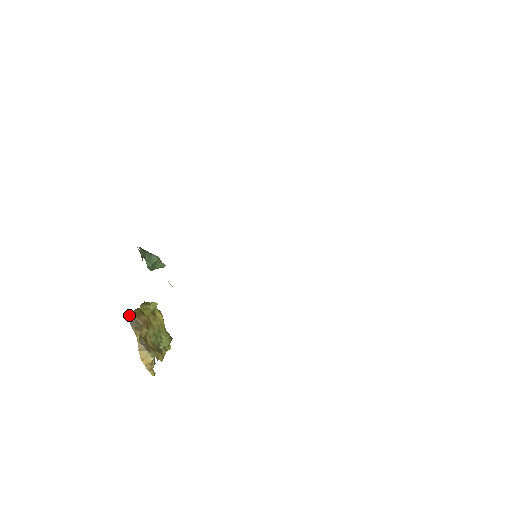
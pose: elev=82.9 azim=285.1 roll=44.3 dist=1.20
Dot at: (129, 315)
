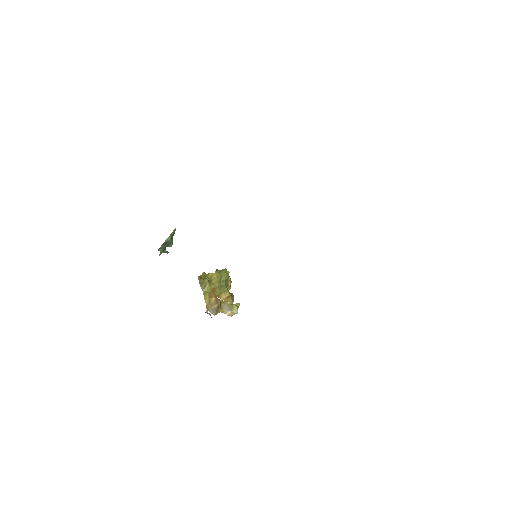
Dot at: (210, 315)
